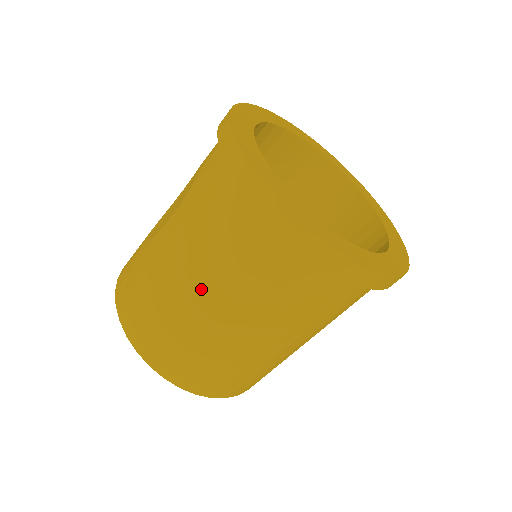
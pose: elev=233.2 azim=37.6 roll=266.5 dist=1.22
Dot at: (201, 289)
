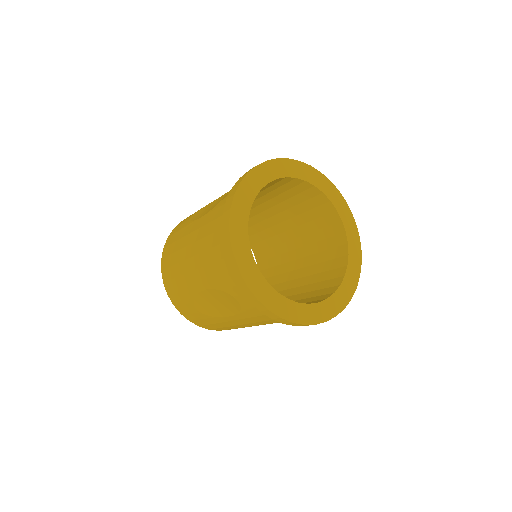
Dot at: (196, 273)
